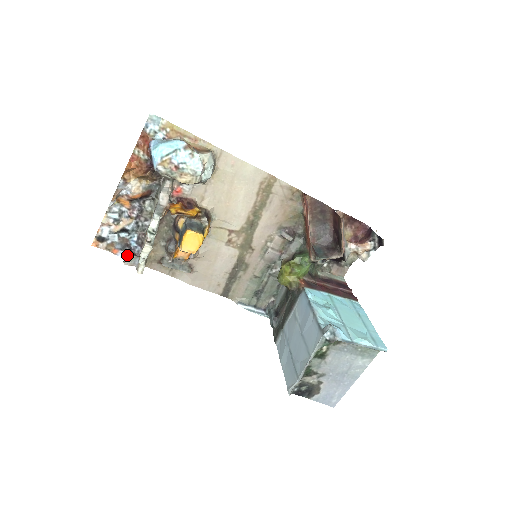
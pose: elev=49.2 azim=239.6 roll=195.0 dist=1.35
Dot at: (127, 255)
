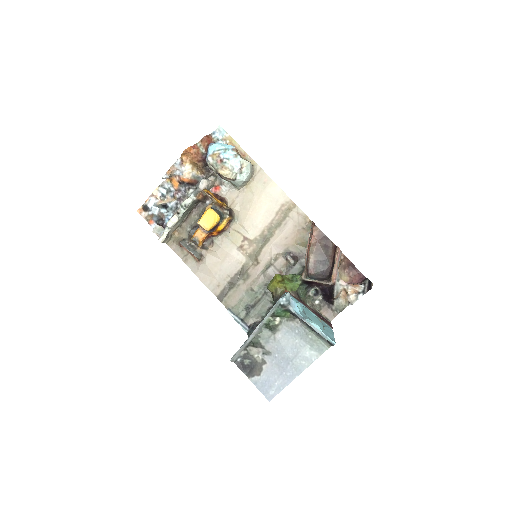
Dot at: (158, 224)
